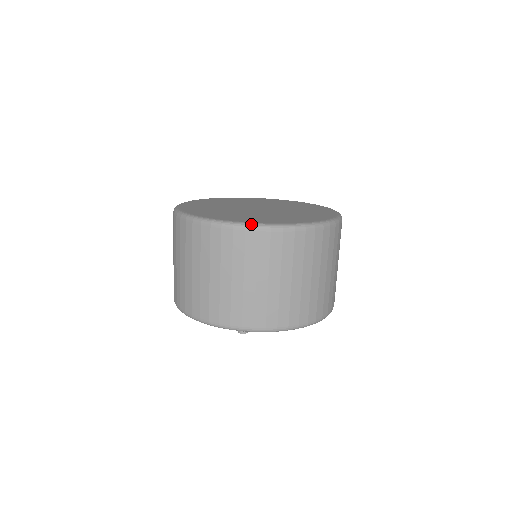
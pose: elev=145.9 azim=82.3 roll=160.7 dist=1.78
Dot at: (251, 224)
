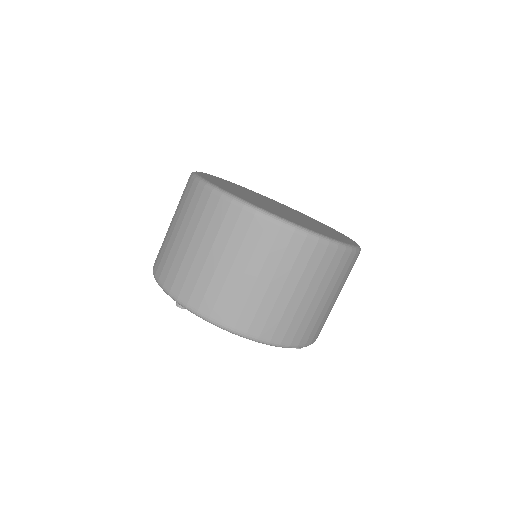
Dot at: (229, 194)
